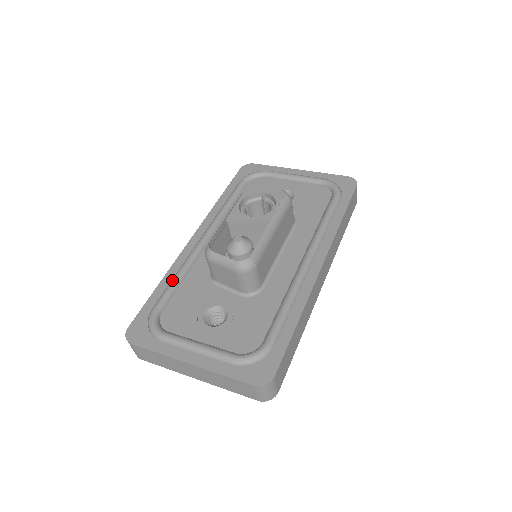
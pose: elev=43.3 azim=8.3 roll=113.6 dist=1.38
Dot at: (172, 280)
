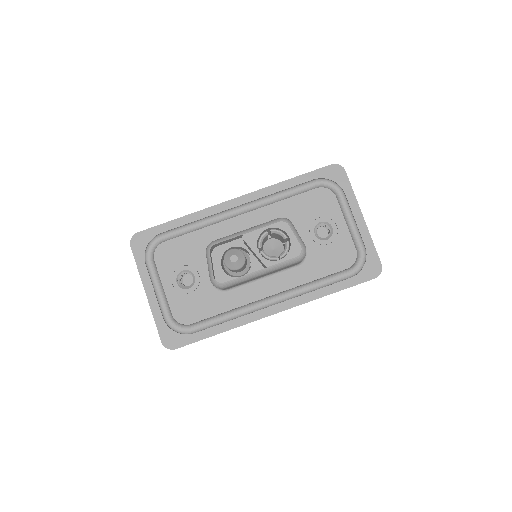
Dot at: (188, 225)
